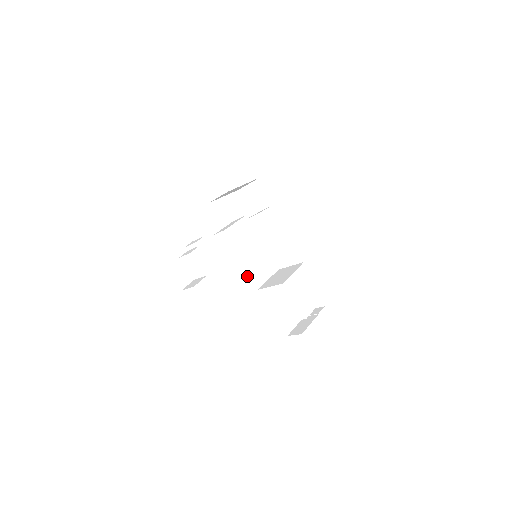
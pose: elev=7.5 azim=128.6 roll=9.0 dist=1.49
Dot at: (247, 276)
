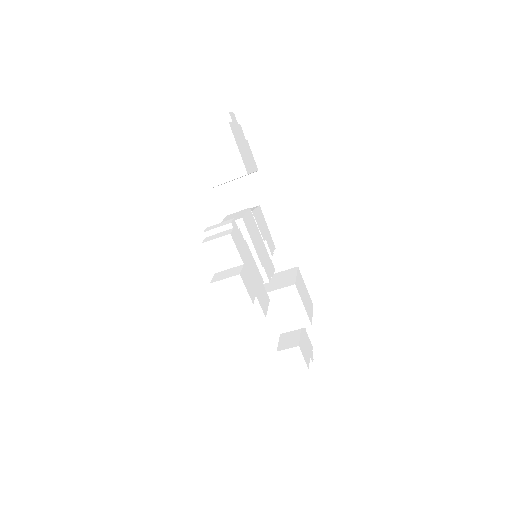
Dot at: occluded
